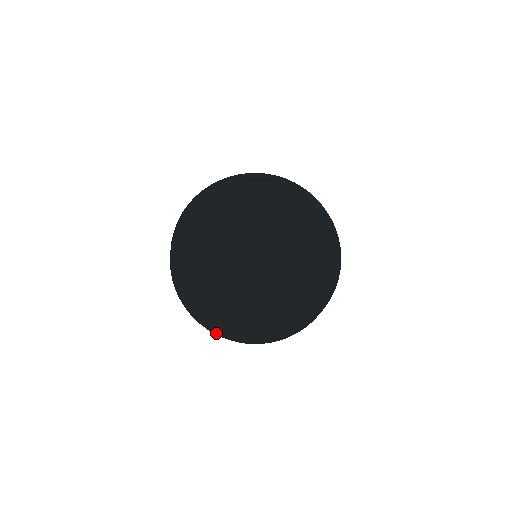
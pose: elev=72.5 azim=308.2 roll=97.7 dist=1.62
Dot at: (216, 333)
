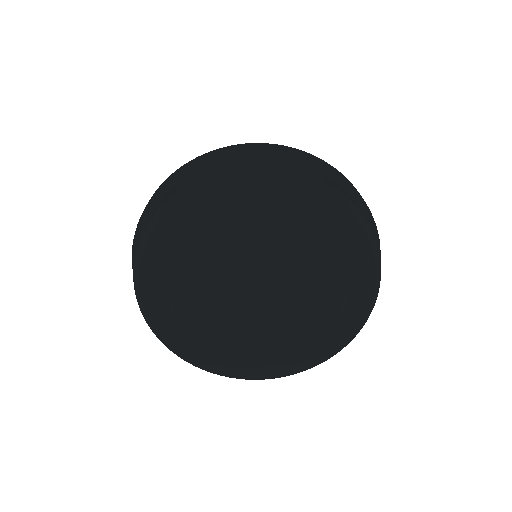
Dot at: (182, 358)
